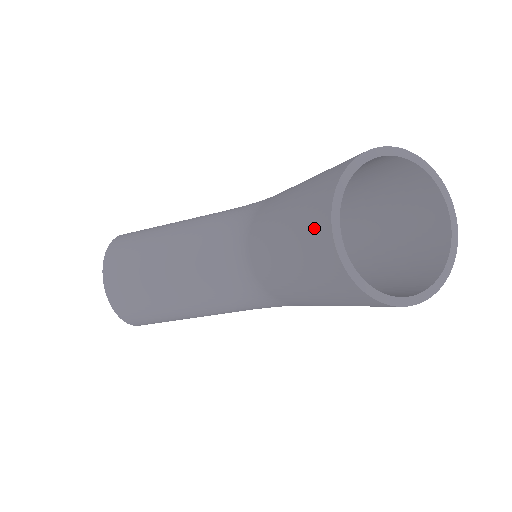
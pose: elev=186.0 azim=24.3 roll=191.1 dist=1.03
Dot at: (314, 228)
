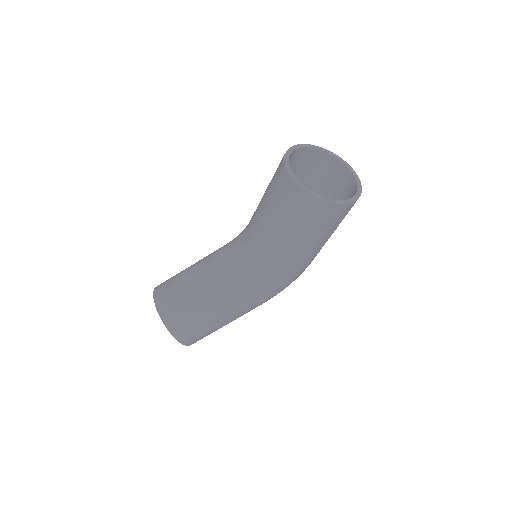
Dot at: (280, 180)
